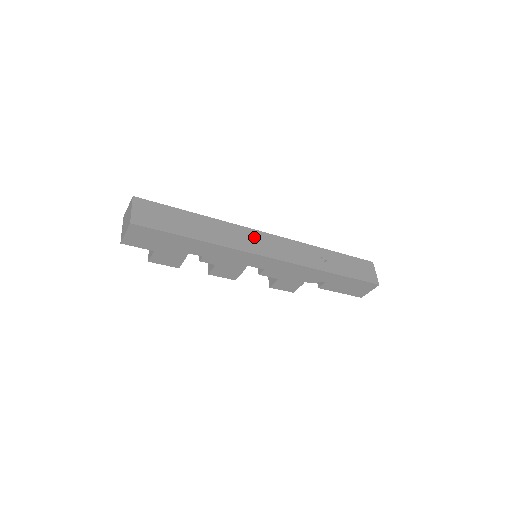
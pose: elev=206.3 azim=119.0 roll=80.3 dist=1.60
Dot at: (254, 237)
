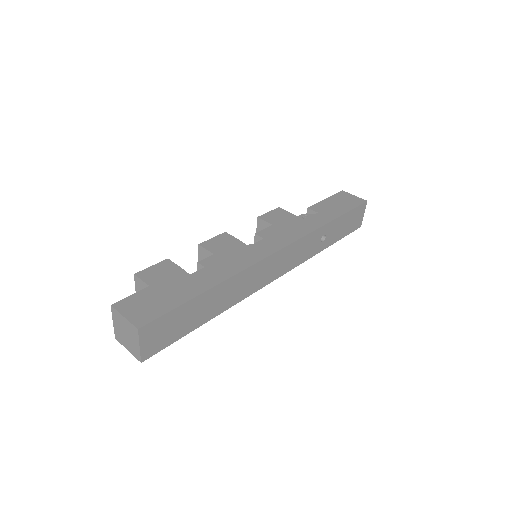
Dot at: (265, 268)
